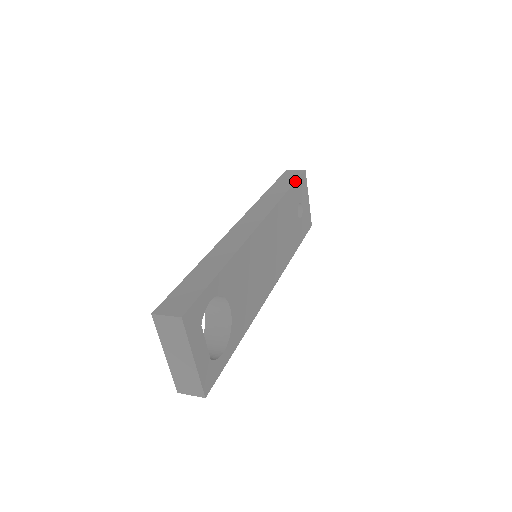
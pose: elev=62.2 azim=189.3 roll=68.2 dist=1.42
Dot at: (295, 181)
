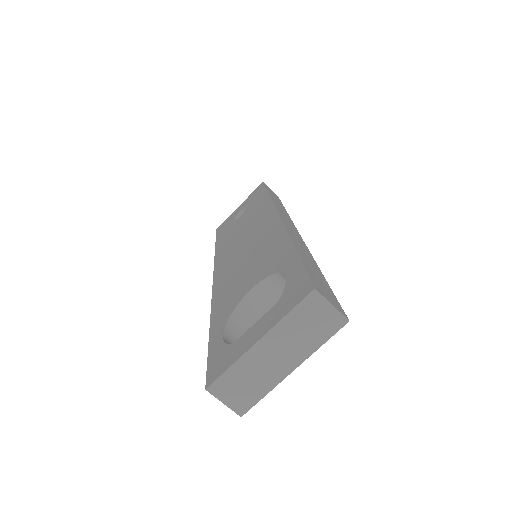
Dot at: occluded
